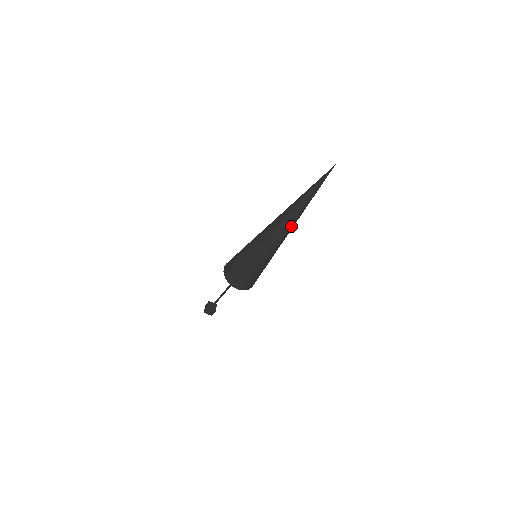
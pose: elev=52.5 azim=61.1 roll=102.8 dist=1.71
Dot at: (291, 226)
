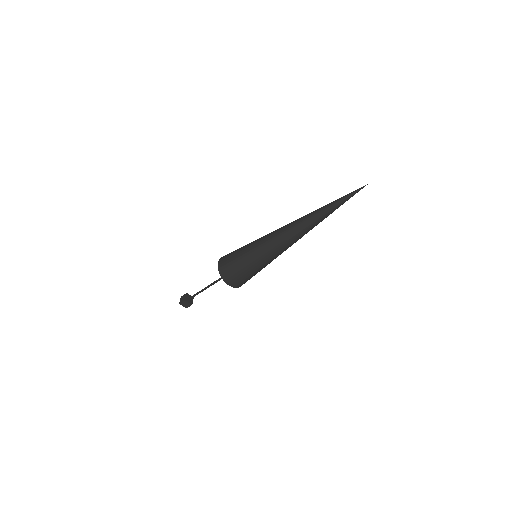
Dot at: (305, 233)
